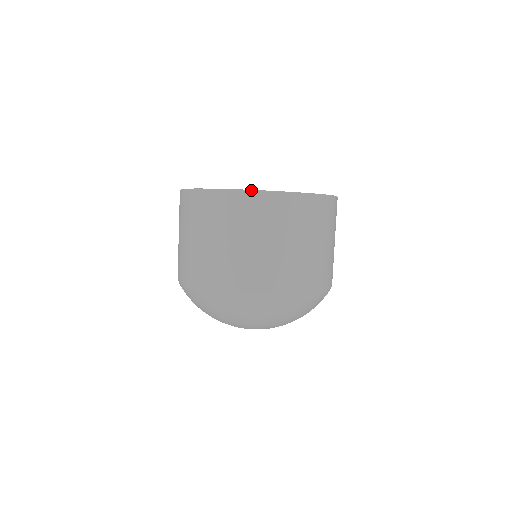
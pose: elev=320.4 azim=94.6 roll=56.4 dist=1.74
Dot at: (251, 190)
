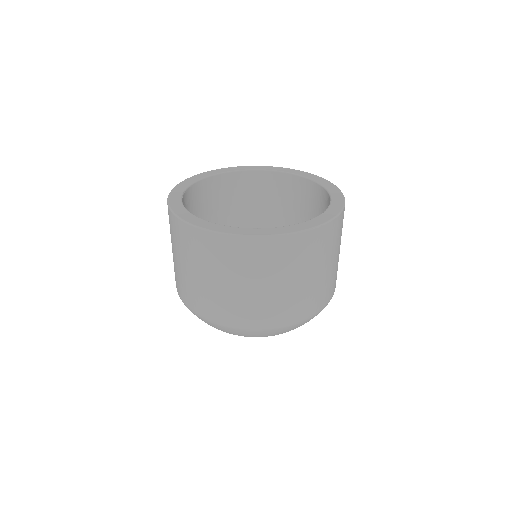
Dot at: (242, 235)
